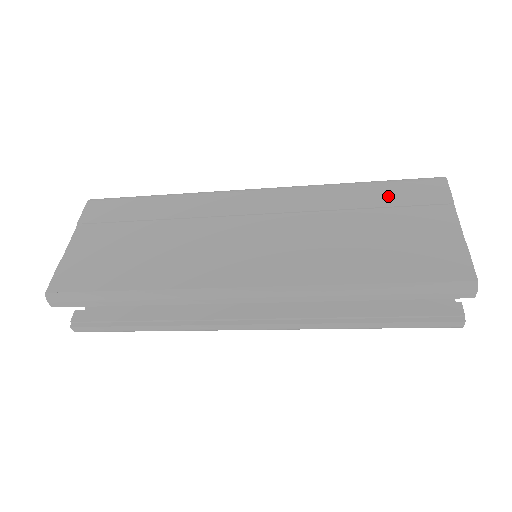
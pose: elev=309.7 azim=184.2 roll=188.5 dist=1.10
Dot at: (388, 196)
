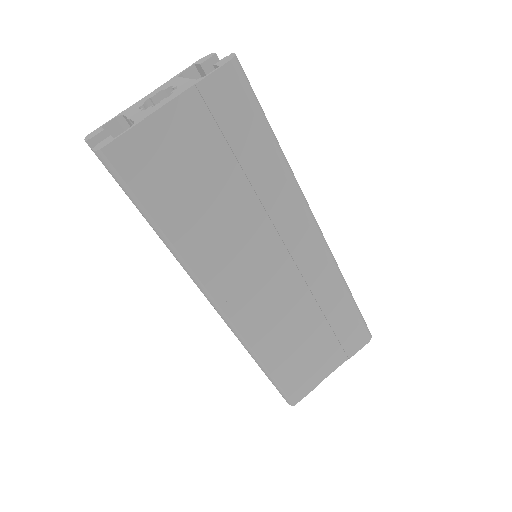
Dot at: (343, 324)
